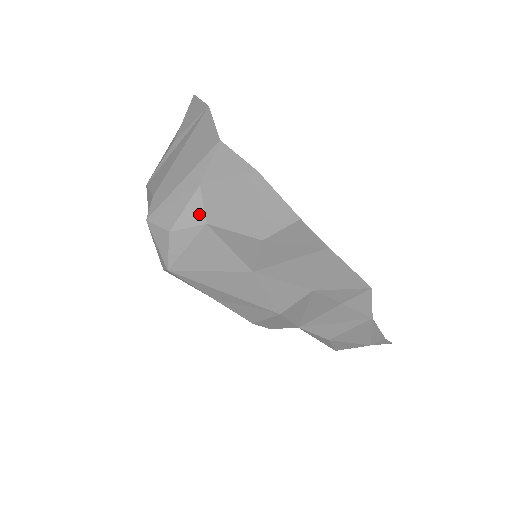
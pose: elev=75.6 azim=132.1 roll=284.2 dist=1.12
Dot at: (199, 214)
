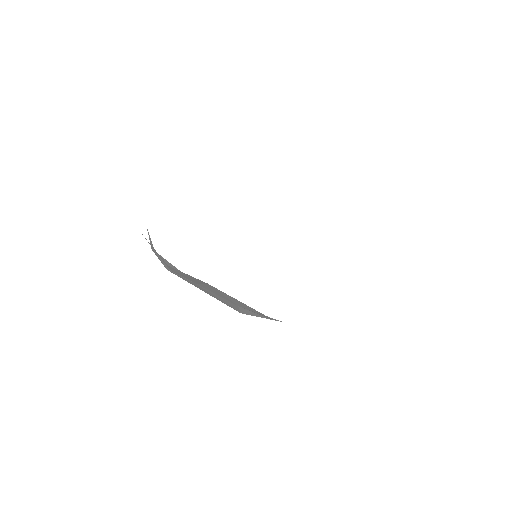
Dot at: (152, 244)
